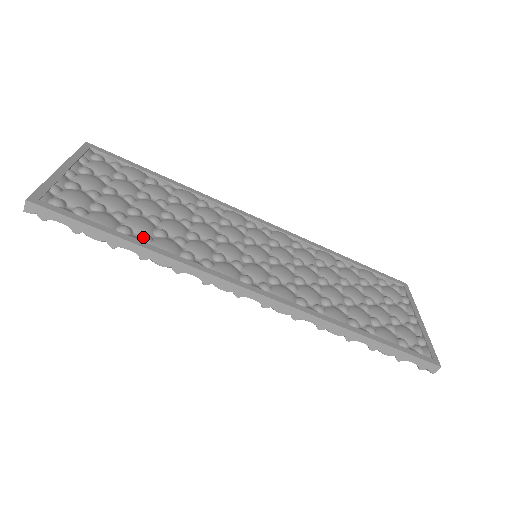
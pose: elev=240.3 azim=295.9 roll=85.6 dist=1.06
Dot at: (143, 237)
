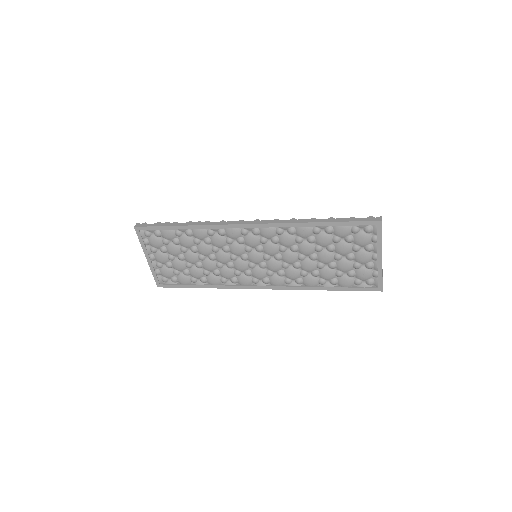
Dot at: (202, 282)
